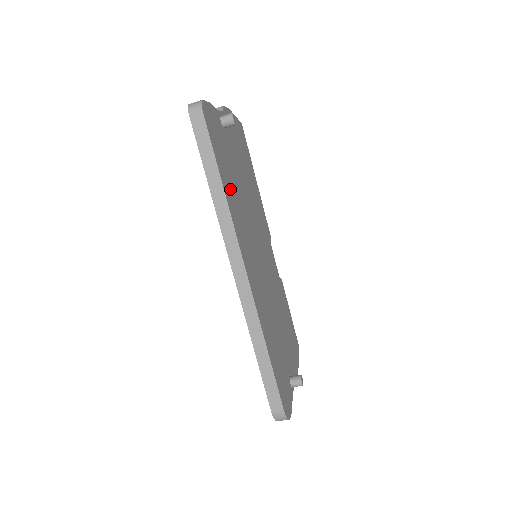
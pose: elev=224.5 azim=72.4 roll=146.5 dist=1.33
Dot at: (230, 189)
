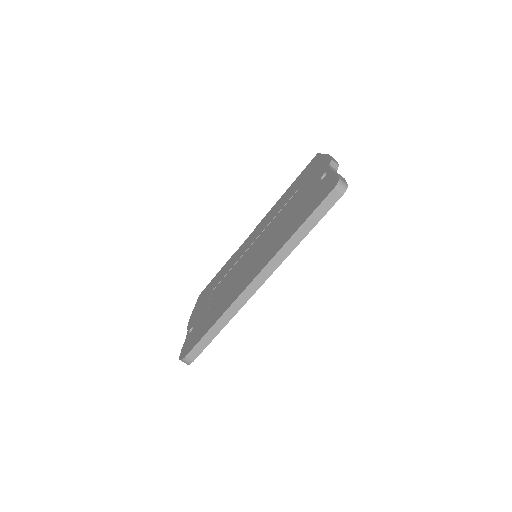
Dot at: occluded
